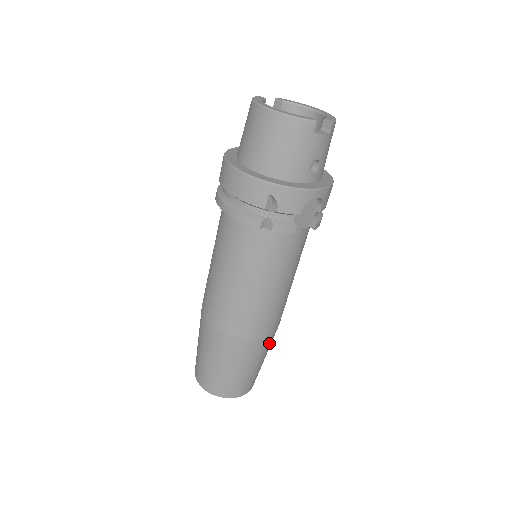
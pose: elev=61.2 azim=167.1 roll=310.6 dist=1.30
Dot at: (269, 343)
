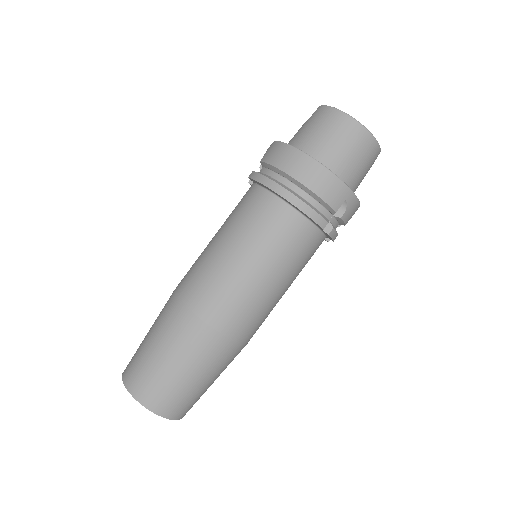
Dot at: occluded
